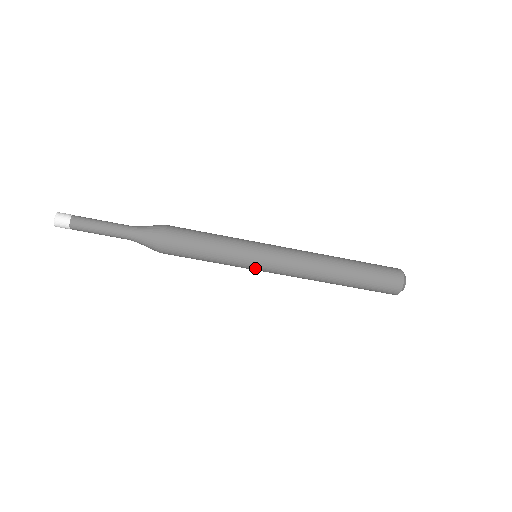
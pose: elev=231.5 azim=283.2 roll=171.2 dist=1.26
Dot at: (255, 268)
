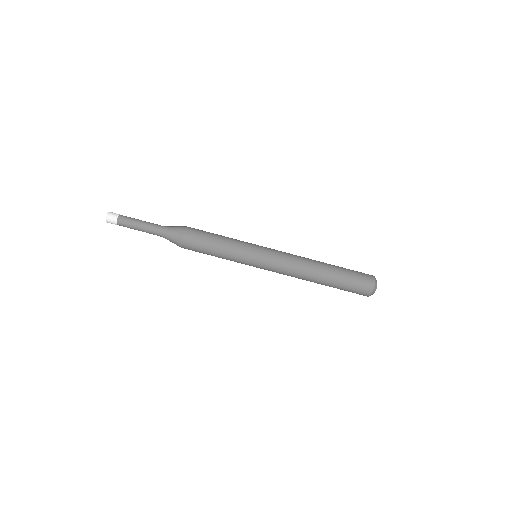
Dot at: (254, 266)
